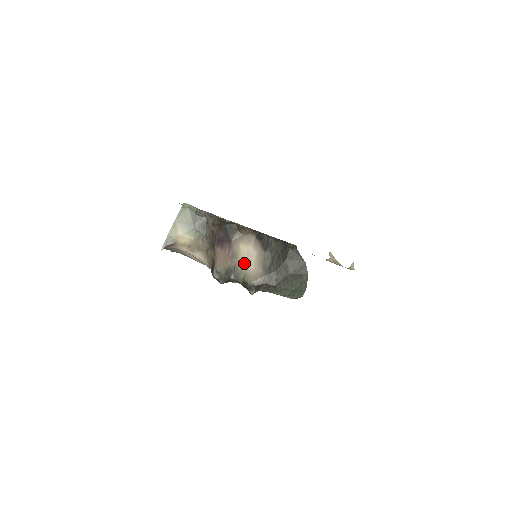
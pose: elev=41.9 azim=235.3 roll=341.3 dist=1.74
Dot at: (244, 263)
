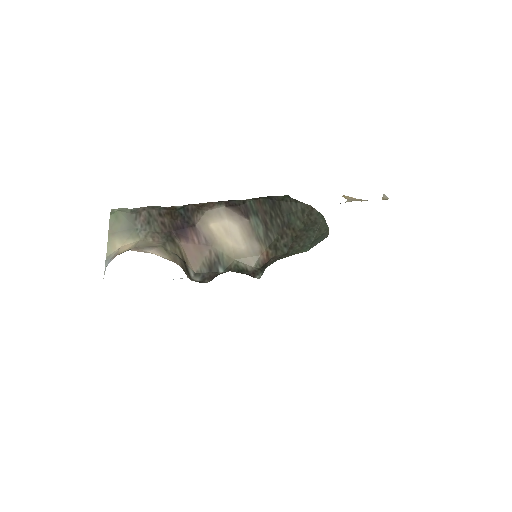
Dot at: (227, 245)
